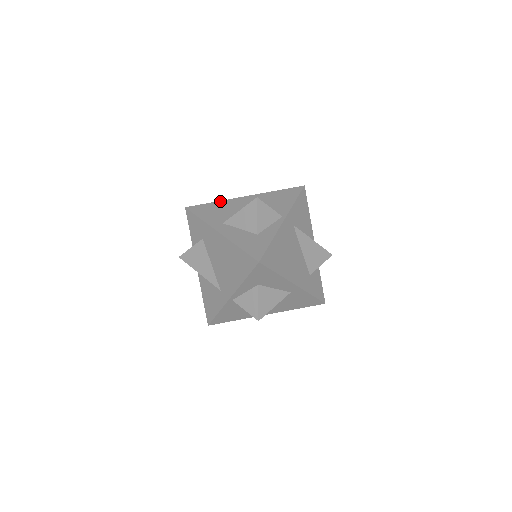
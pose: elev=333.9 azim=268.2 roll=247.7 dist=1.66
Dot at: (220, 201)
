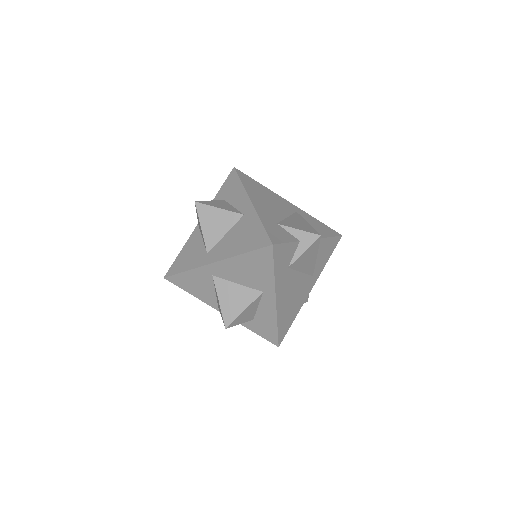
Dot at: occluded
